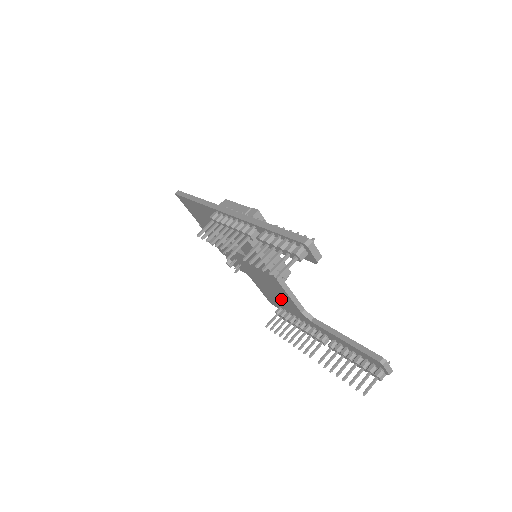
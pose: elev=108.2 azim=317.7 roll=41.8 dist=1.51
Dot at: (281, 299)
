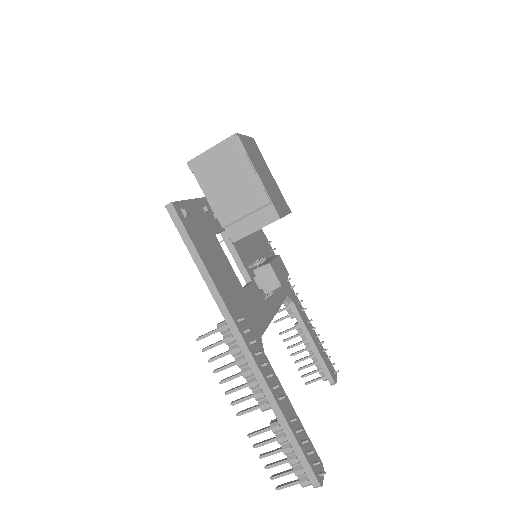
Dot at: occluded
